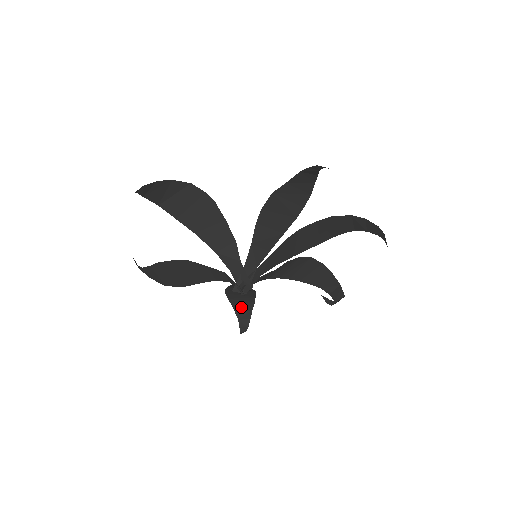
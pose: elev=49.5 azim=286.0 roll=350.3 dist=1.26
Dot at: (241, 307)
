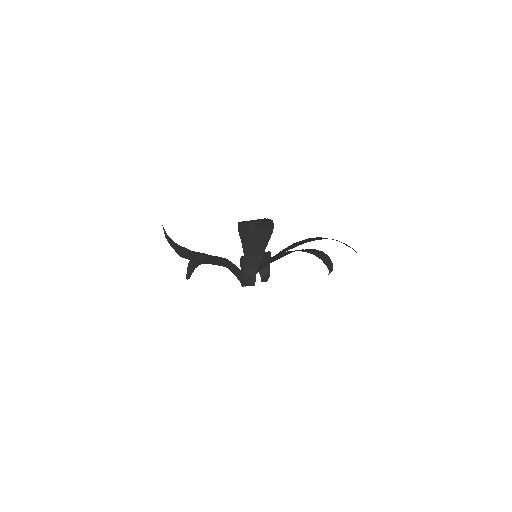
Dot at: occluded
